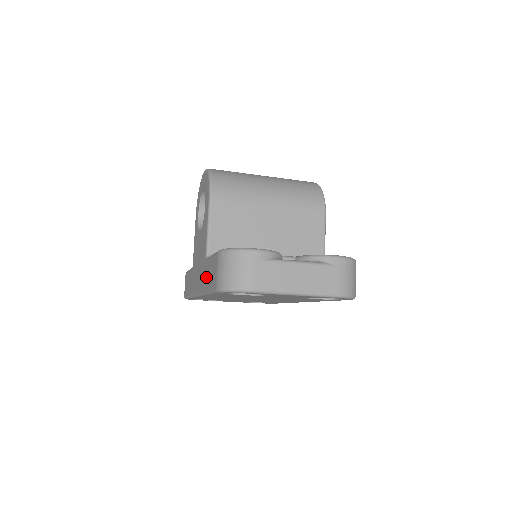
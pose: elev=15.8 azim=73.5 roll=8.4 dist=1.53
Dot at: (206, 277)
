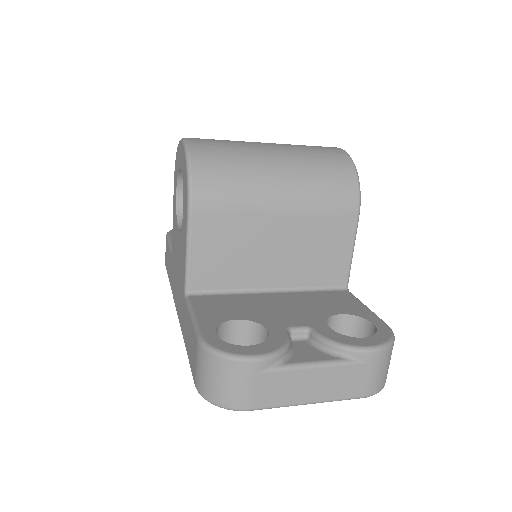
Dot at: (185, 327)
